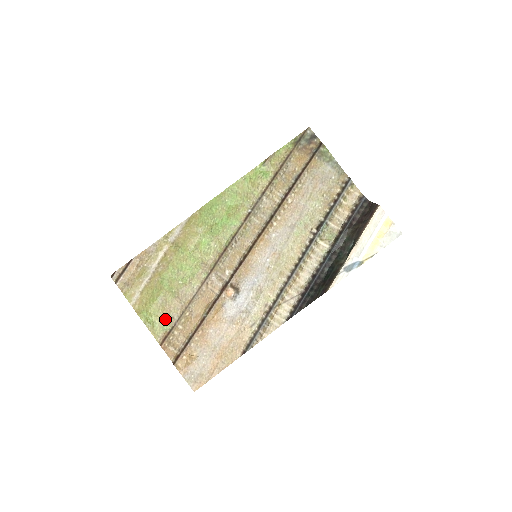
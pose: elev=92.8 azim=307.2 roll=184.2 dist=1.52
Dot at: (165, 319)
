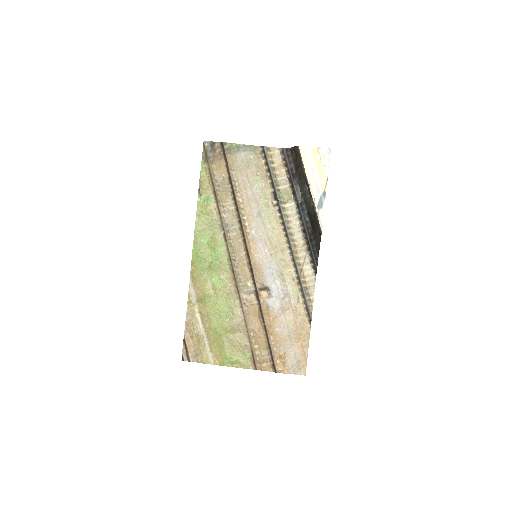
Dot at: (242, 351)
